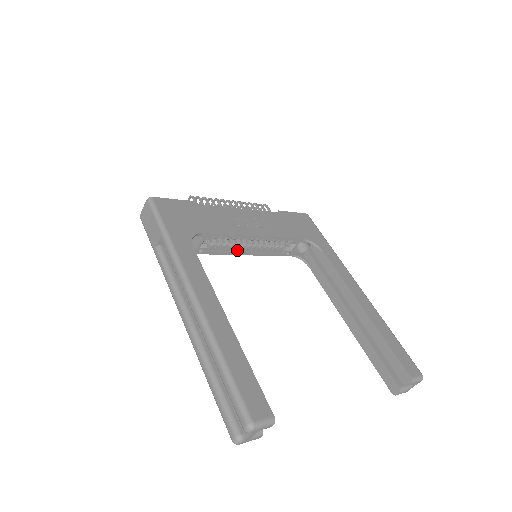
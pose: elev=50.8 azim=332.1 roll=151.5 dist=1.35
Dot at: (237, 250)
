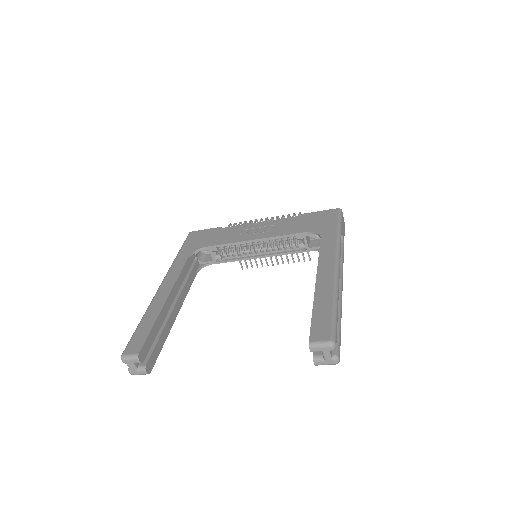
Dot at: (252, 255)
